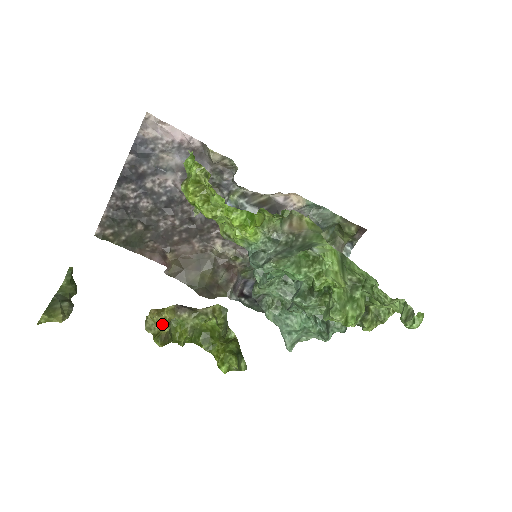
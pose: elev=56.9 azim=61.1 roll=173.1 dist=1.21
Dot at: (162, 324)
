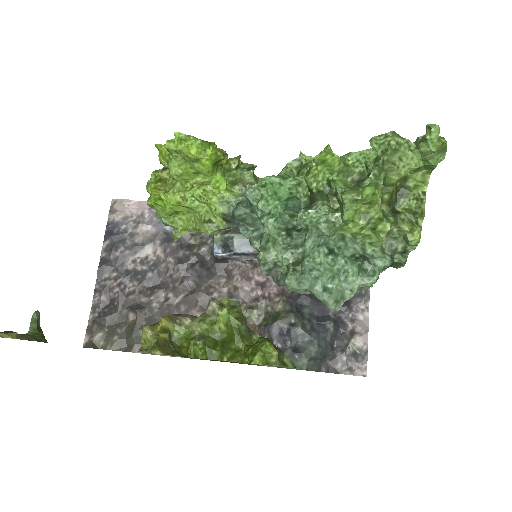
Dot at: (158, 334)
